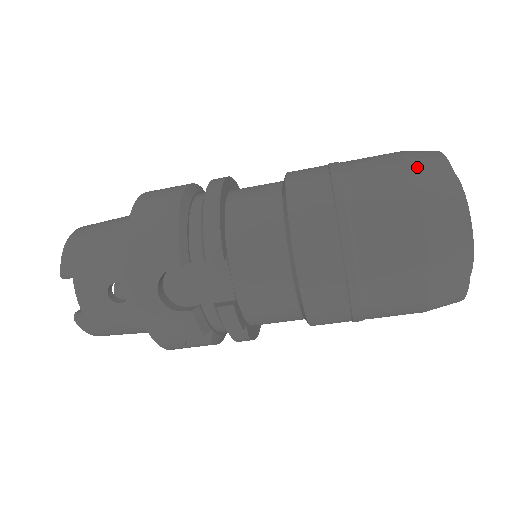
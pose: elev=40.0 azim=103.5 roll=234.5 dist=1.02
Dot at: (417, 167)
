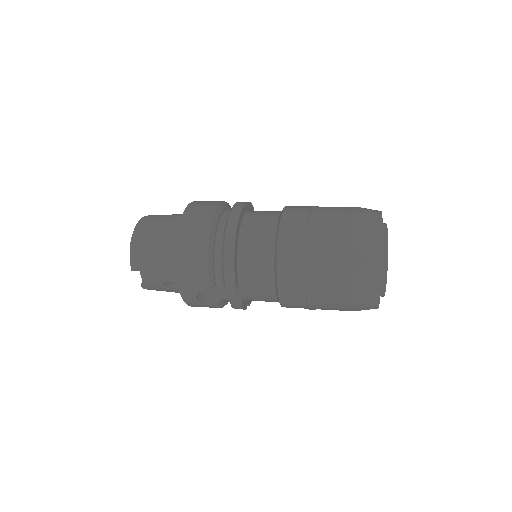
Dot at: (361, 253)
